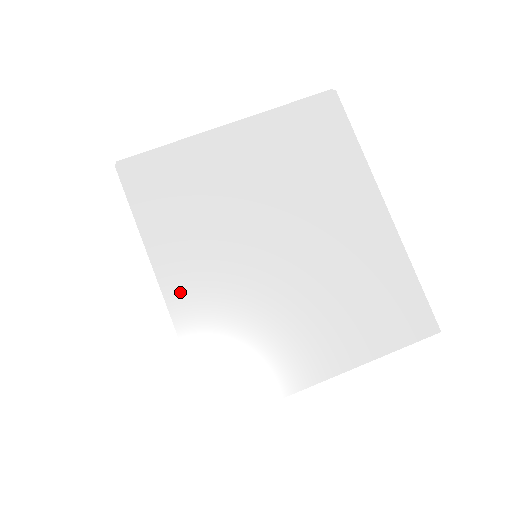
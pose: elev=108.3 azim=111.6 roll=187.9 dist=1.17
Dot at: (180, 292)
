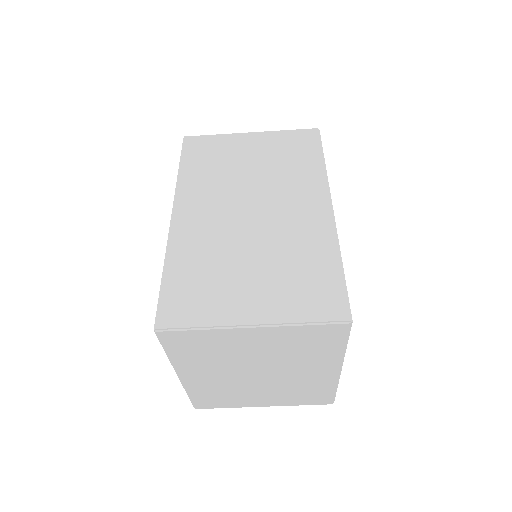
Dot at: (189, 379)
